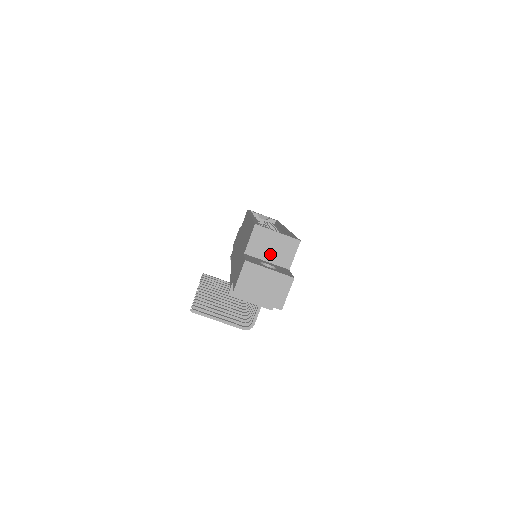
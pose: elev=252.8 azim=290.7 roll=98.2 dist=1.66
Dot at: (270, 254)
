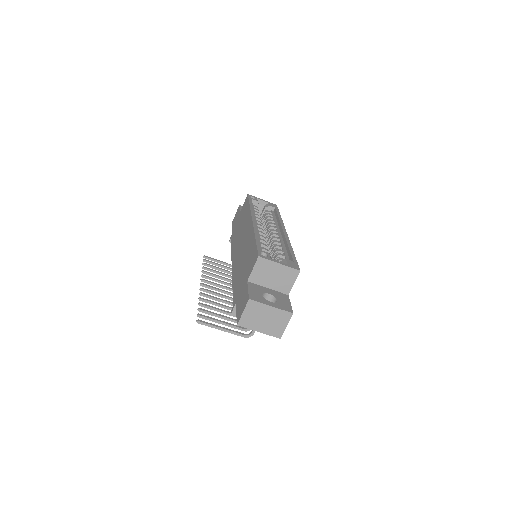
Dot at: (271, 282)
